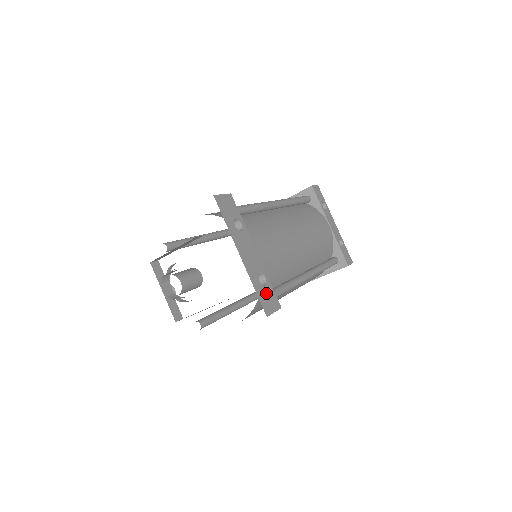
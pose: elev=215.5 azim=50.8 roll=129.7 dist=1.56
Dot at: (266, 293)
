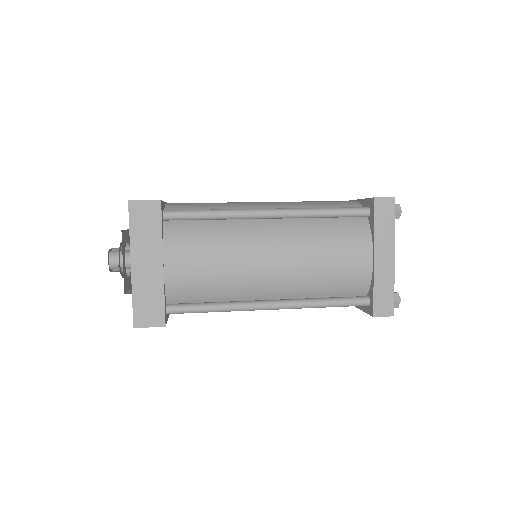
Dot at: occluded
